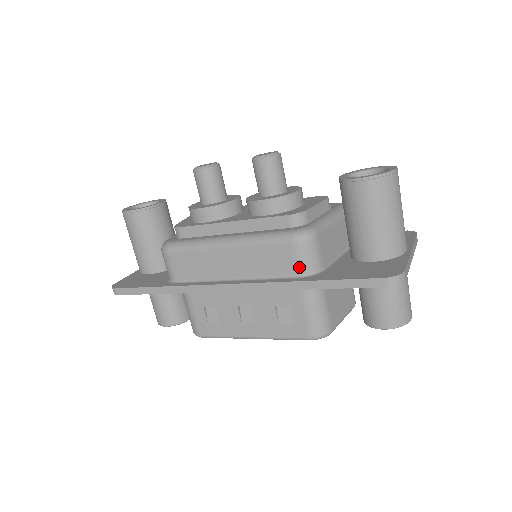
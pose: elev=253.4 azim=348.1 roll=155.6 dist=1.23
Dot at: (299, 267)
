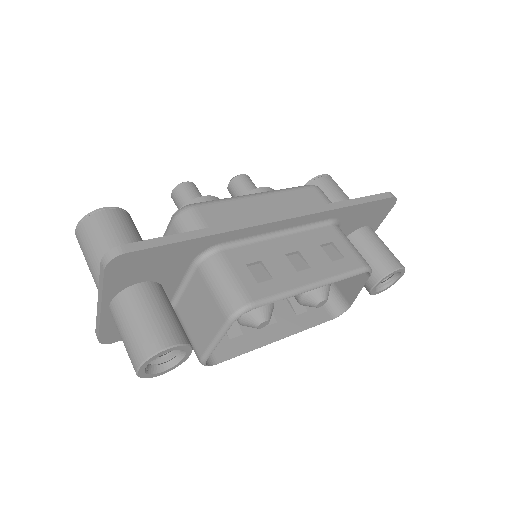
Dot at: (327, 202)
